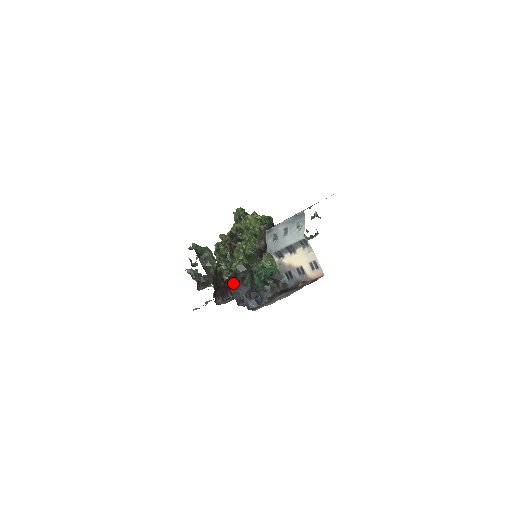
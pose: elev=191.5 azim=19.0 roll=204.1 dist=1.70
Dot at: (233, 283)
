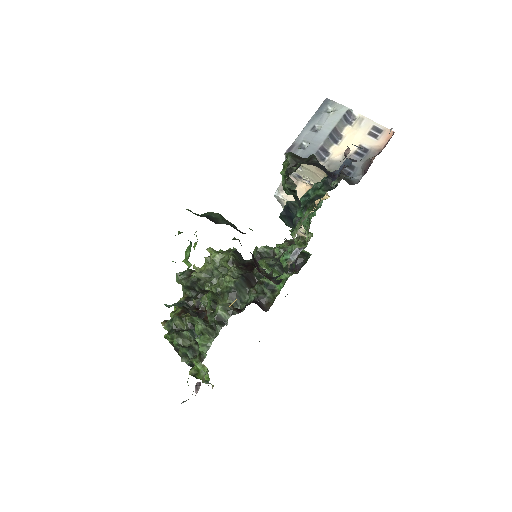
Dot at: (302, 162)
